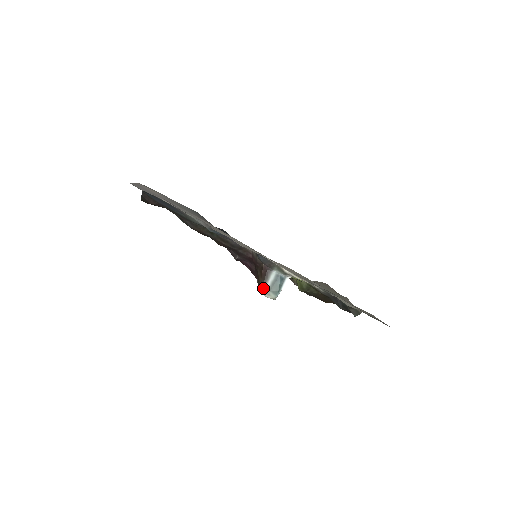
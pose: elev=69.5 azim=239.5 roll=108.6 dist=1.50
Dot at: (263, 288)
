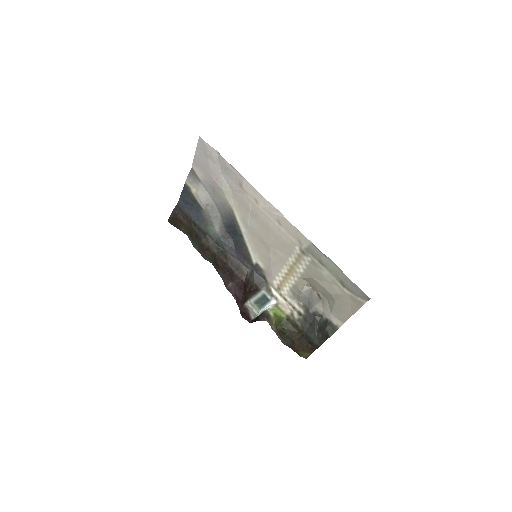
Dot at: (250, 299)
